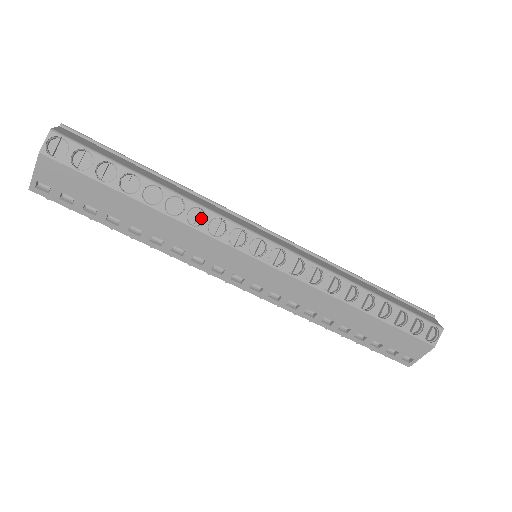
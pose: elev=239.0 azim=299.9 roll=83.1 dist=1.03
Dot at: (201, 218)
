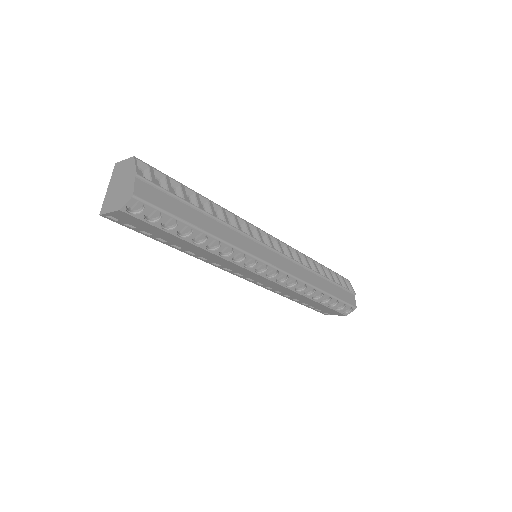
Dot at: (229, 249)
